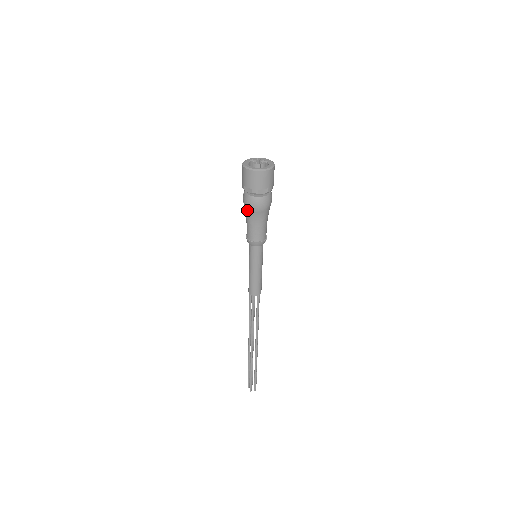
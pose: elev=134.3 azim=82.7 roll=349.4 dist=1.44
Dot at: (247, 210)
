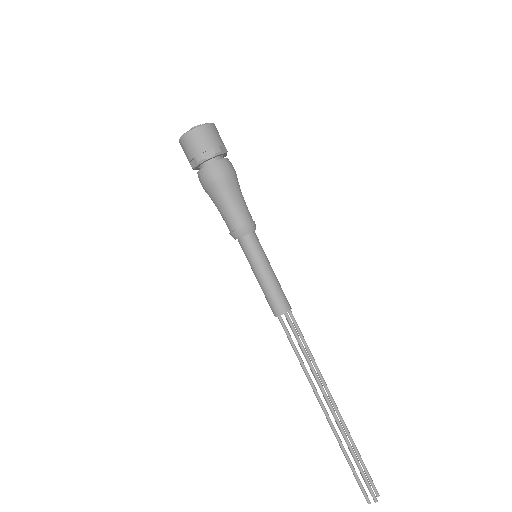
Dot at: (220, 184)
